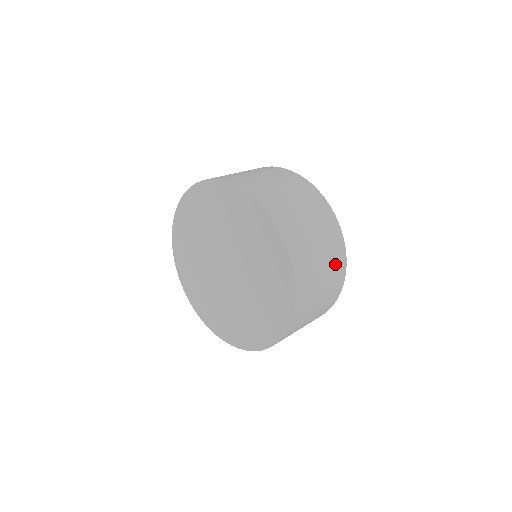
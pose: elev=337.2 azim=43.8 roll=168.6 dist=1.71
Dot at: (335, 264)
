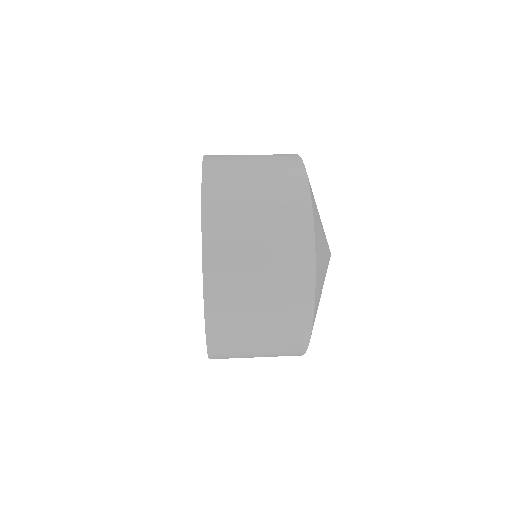
Dot at: (288, 244)
